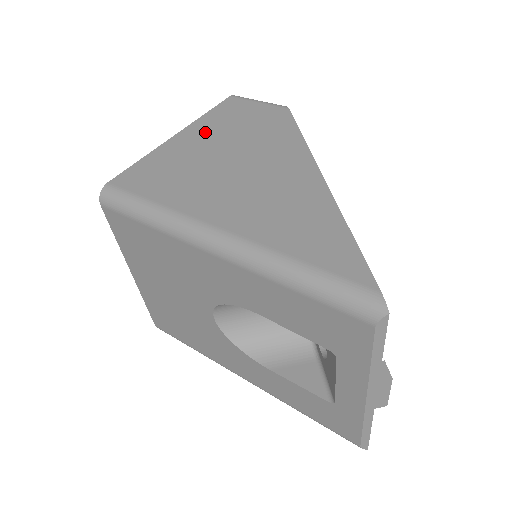
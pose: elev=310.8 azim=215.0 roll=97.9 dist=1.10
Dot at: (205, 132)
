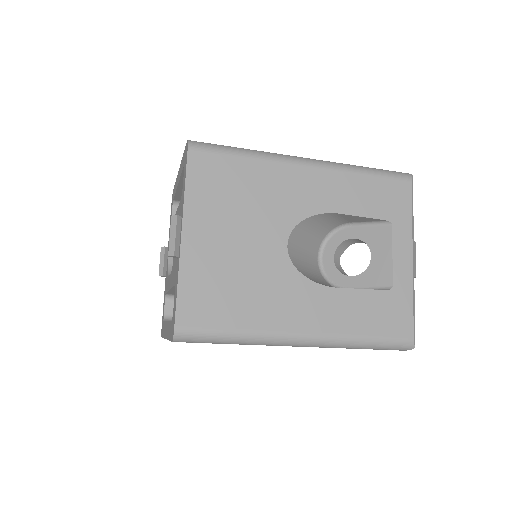
Dot at: occluded
